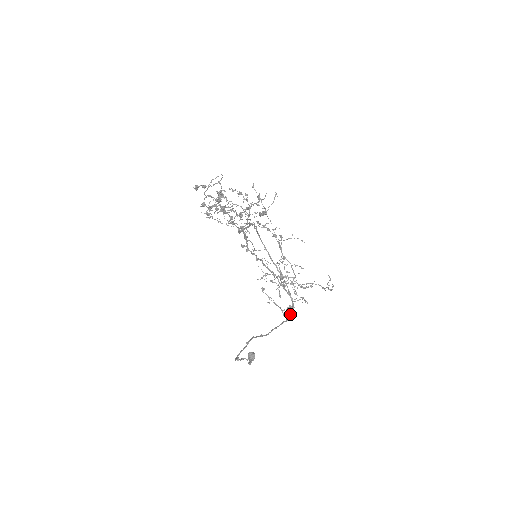
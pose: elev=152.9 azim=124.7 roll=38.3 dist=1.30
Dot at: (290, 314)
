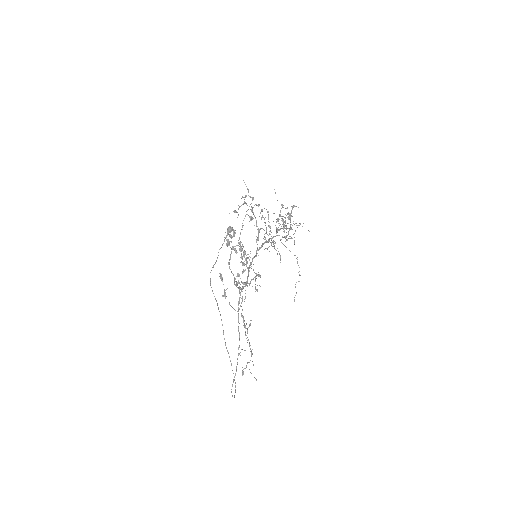
Dot at: (234, 380)
